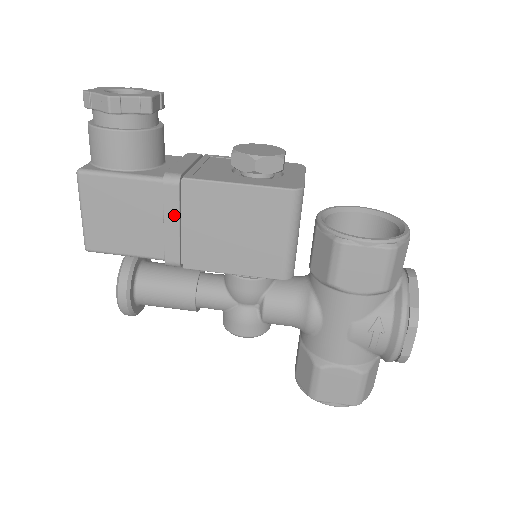
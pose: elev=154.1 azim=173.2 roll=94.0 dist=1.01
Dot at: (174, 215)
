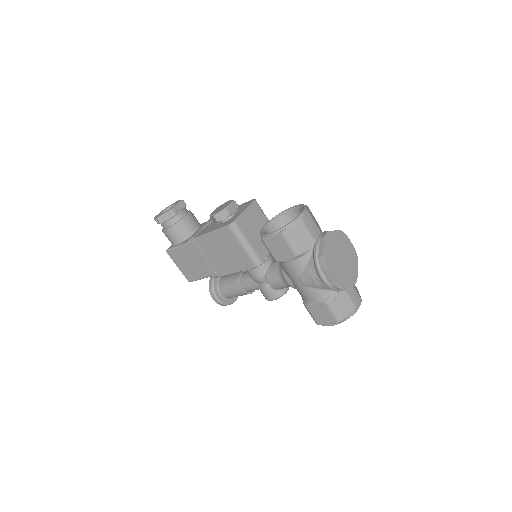
Dot at: (201, 255)
